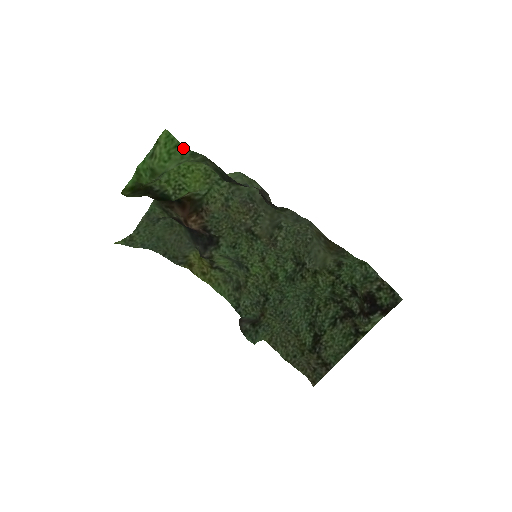
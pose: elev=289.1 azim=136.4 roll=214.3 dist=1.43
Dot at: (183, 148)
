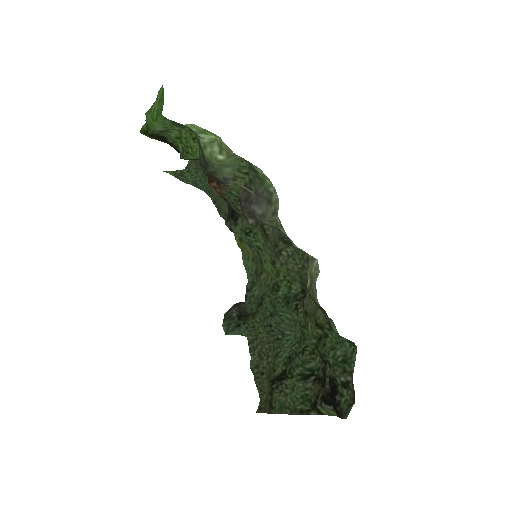
Dot at: (161, 114)
